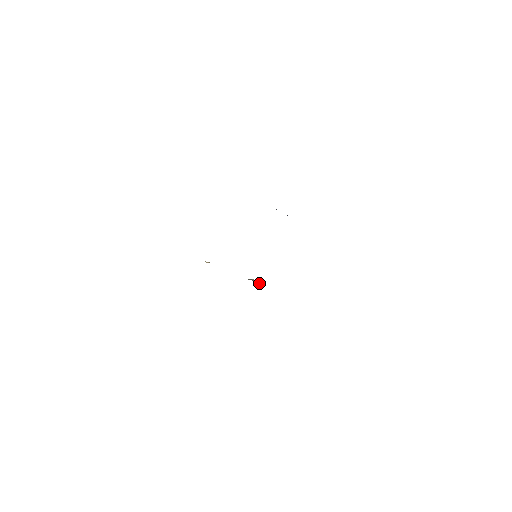
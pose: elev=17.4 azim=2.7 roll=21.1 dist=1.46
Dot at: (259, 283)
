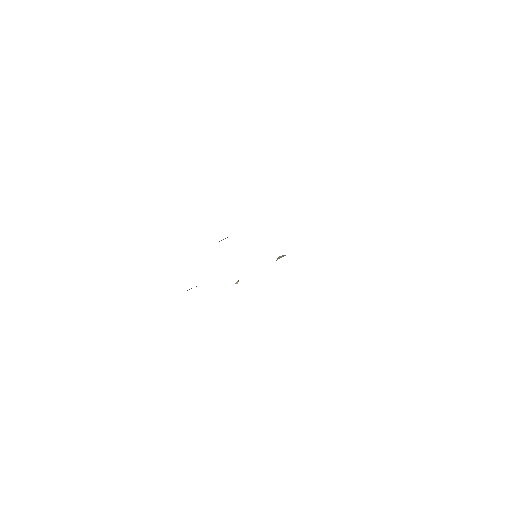
Dot at: (285, 255)
